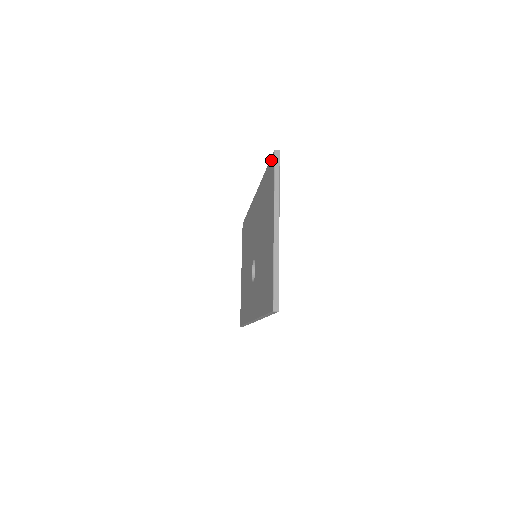
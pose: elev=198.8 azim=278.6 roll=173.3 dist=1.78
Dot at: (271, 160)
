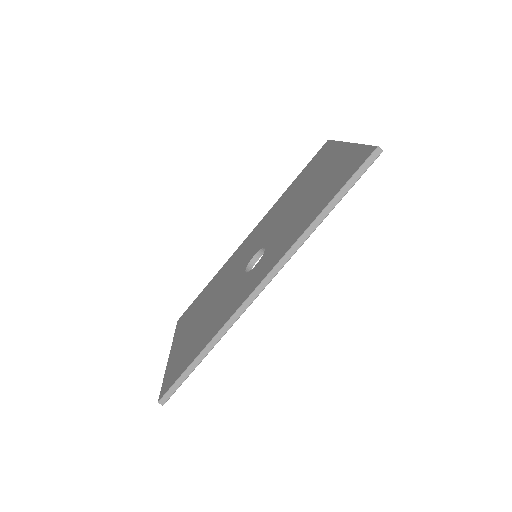
Dot at: (319, 151)
